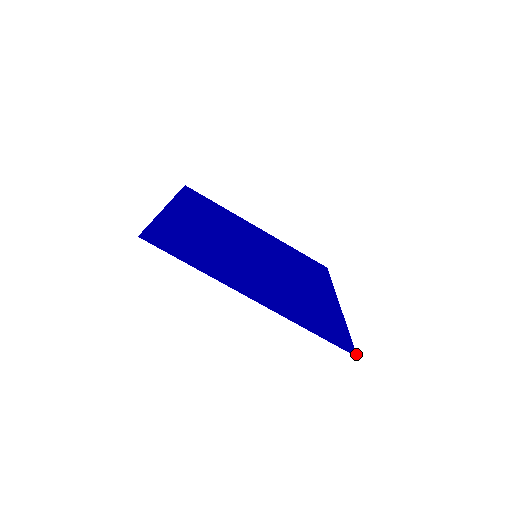
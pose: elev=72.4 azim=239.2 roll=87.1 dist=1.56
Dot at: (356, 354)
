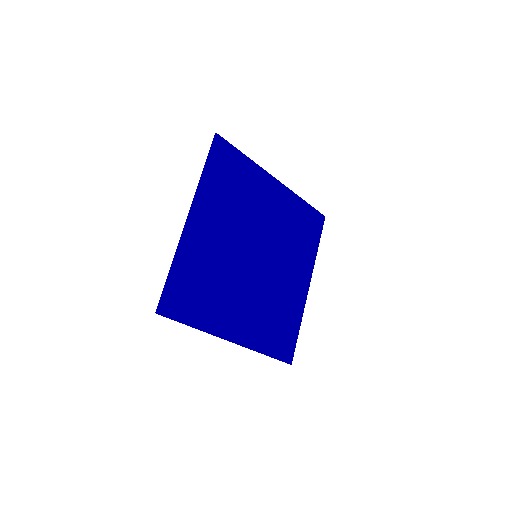
Dot at: occluded
